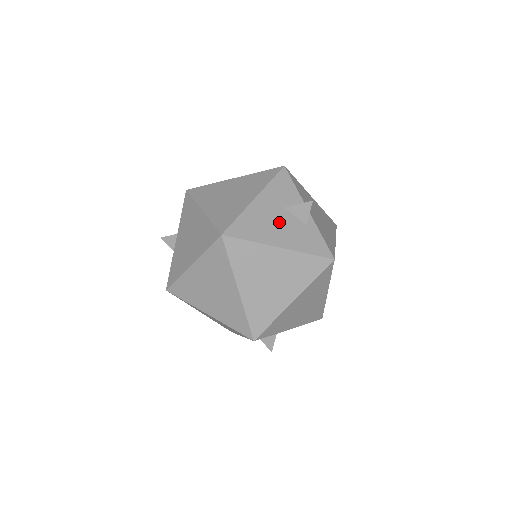
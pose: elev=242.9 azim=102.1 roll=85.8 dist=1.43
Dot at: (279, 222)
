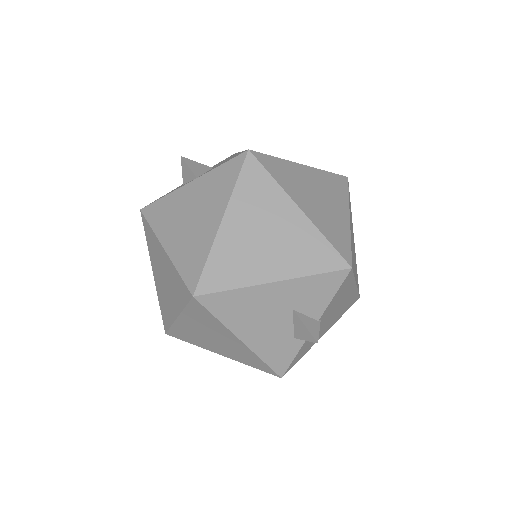
Dot at: (270, 320)
